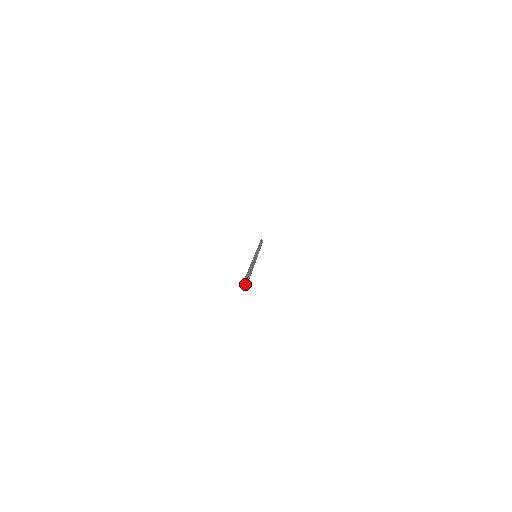
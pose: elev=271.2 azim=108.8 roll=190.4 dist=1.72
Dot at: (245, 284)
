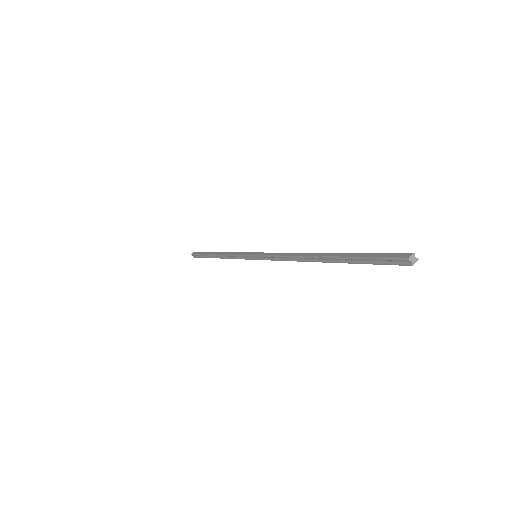
Dot at: (412, 260)
